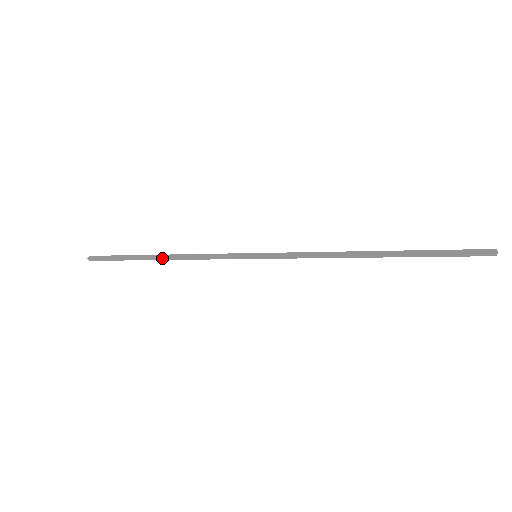
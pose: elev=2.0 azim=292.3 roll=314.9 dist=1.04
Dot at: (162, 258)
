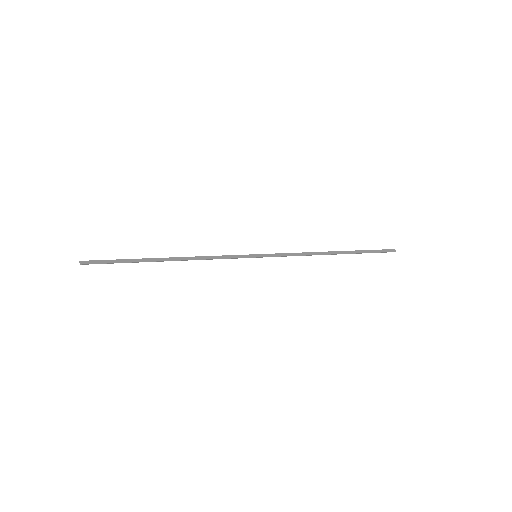
Dot at: occluded
